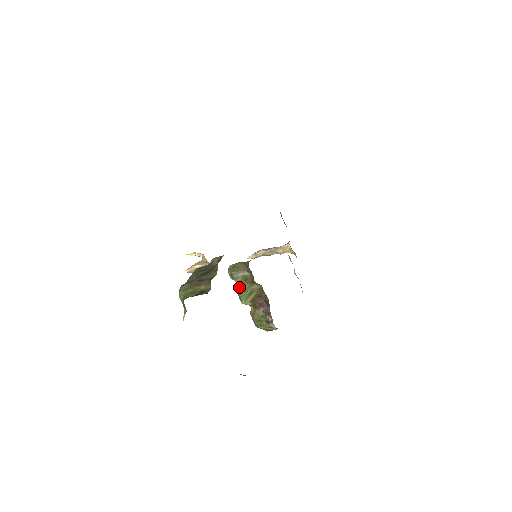
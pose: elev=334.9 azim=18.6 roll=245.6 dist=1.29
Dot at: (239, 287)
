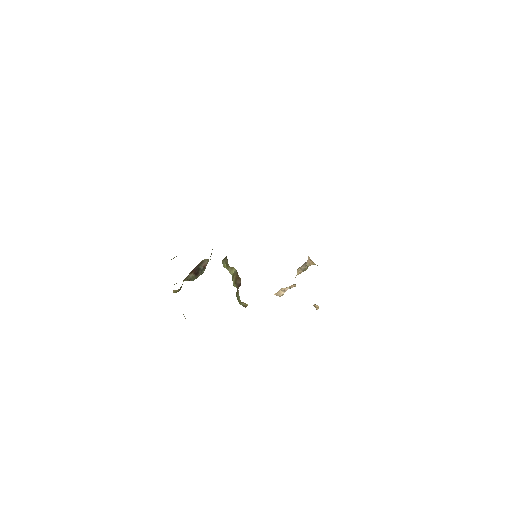
Dot at: occluded
